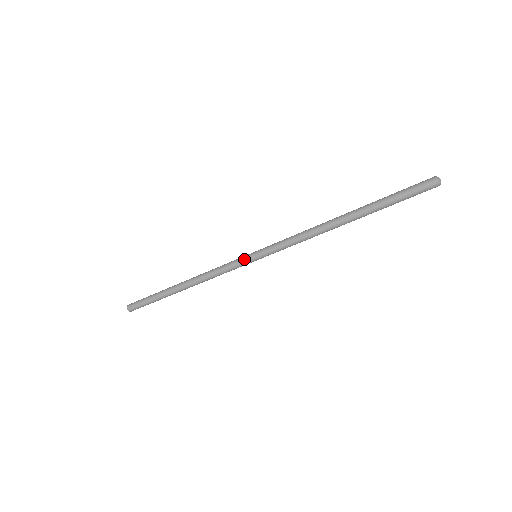
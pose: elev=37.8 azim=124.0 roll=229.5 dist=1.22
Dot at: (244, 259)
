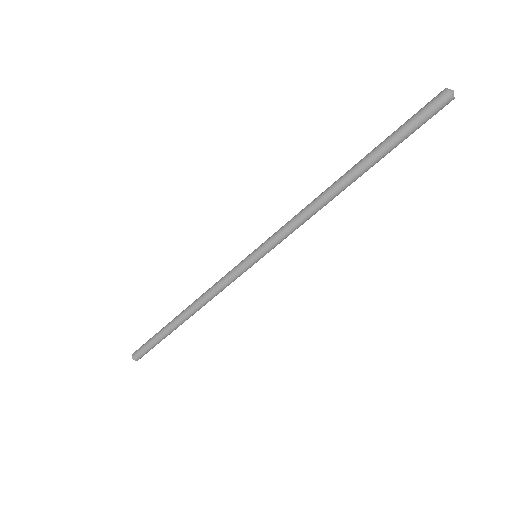
Dot at: (242, 262)
